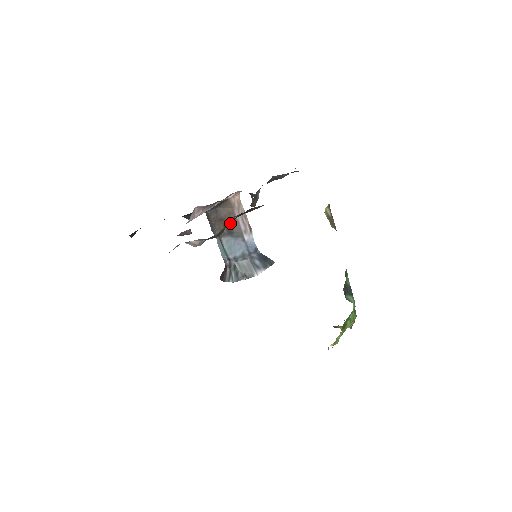
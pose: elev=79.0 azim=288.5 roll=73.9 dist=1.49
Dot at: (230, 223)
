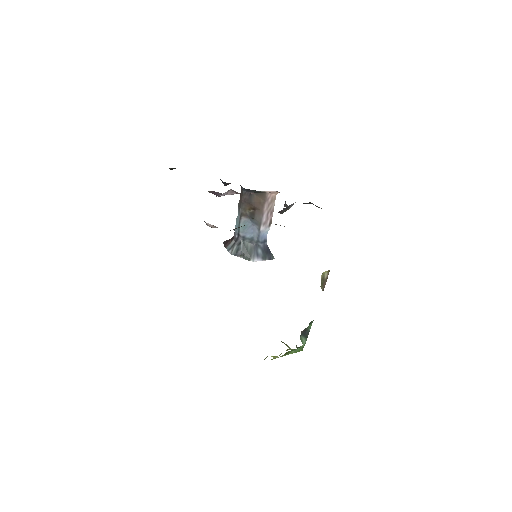
Dot at: (256, 210)
